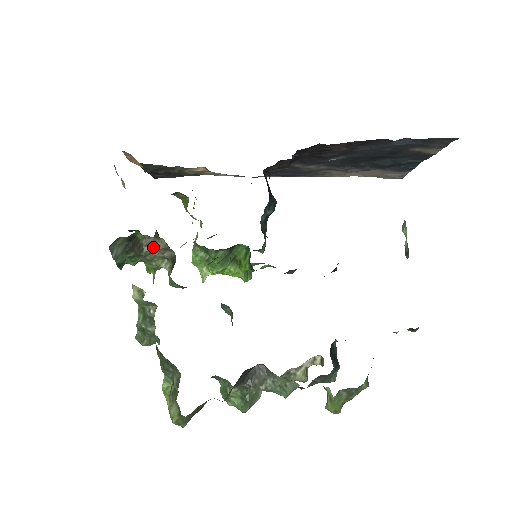
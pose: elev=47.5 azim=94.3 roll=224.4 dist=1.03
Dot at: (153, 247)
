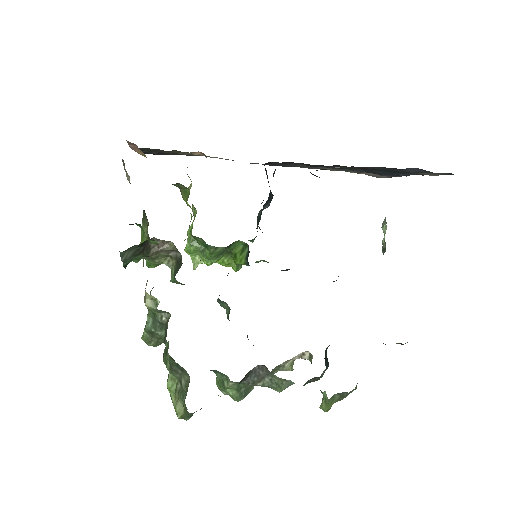
Dot at: (161, 249)
